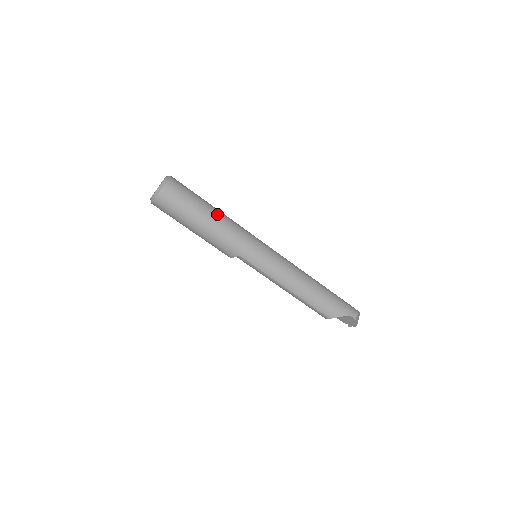
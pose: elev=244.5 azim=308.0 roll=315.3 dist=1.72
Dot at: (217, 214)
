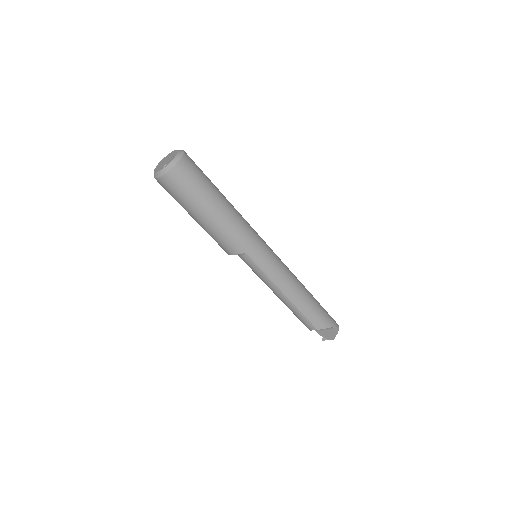
Dot at: (228, 203)
